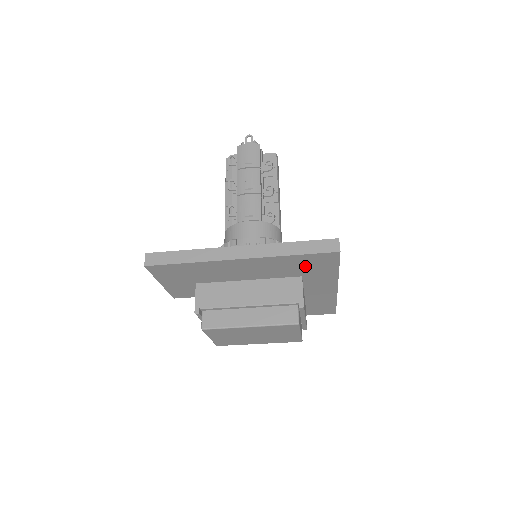
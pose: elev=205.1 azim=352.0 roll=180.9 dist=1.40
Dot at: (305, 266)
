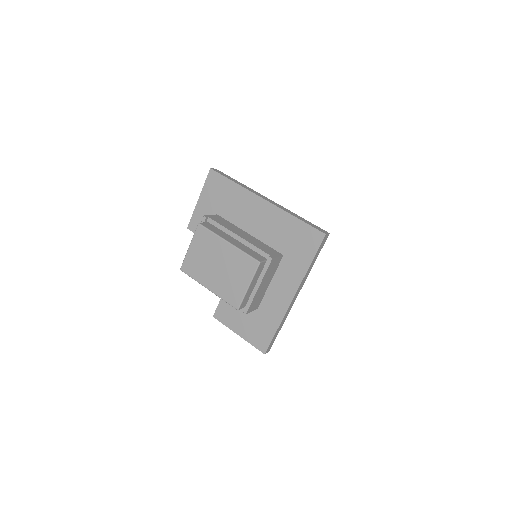
Dot at: (294, 241)
